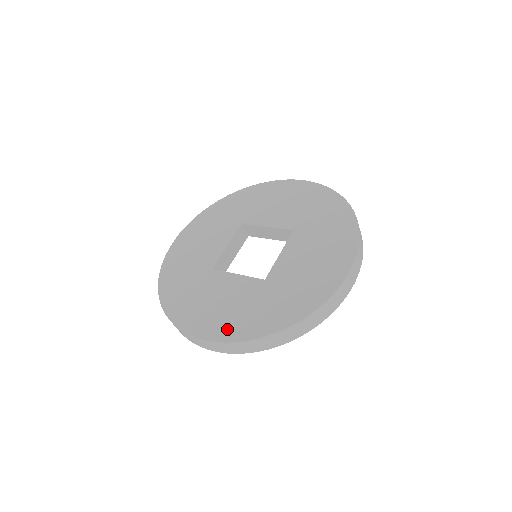
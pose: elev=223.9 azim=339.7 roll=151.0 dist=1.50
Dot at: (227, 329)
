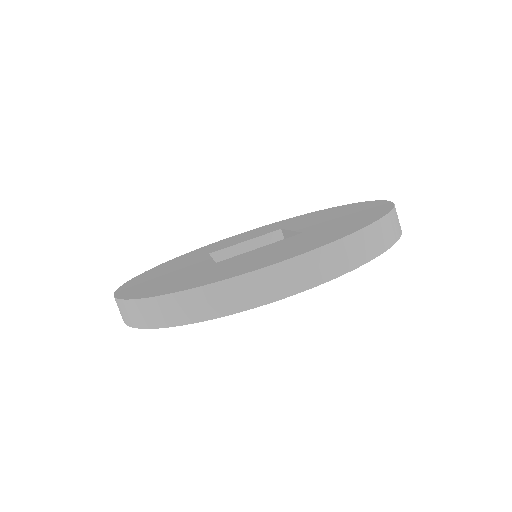
Dot at: (133, 289)
